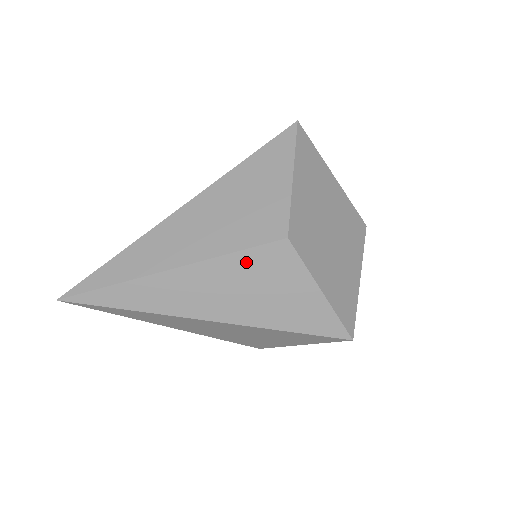
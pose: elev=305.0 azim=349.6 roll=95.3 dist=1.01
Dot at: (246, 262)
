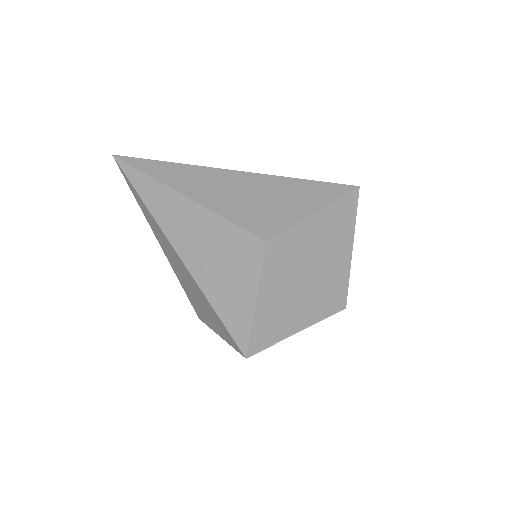
Dot at: (229, 233)
